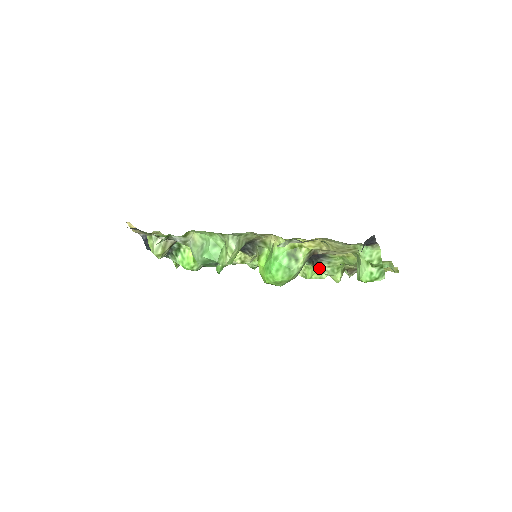
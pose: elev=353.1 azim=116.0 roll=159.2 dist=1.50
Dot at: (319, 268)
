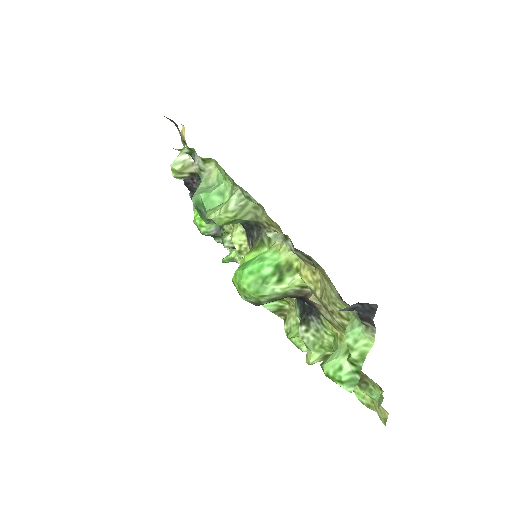
Dot at: (303, 327)
